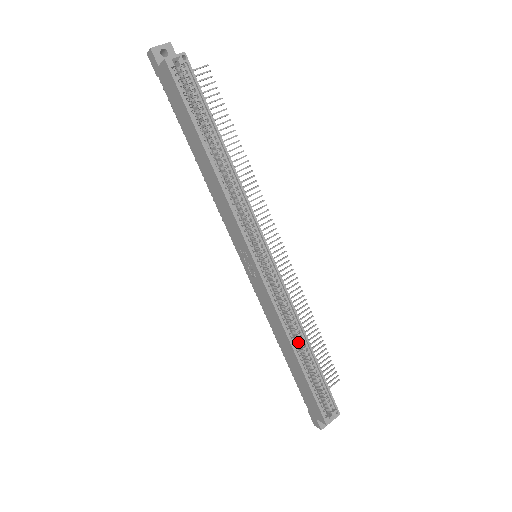
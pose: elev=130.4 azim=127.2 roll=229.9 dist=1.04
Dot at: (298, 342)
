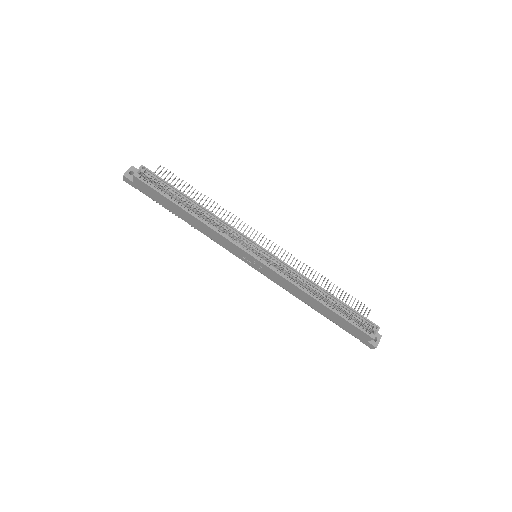
Dot at: (317, 294)
